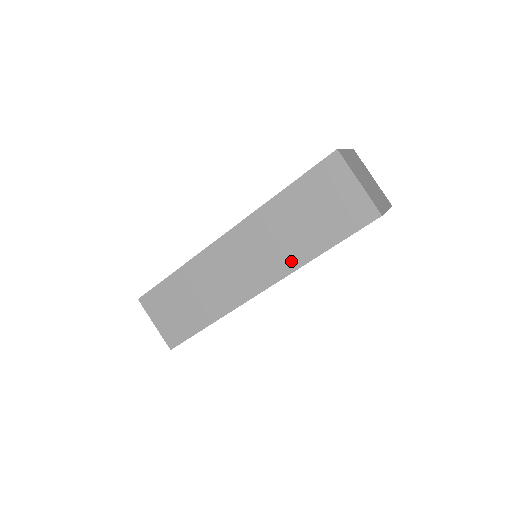
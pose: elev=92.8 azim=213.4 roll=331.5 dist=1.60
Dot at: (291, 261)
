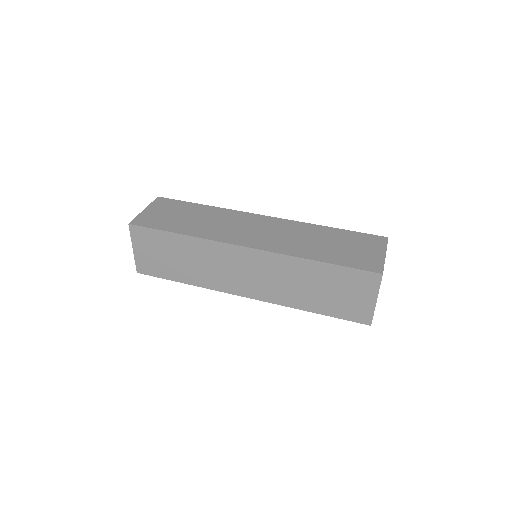
Dot at: (291, 250)
